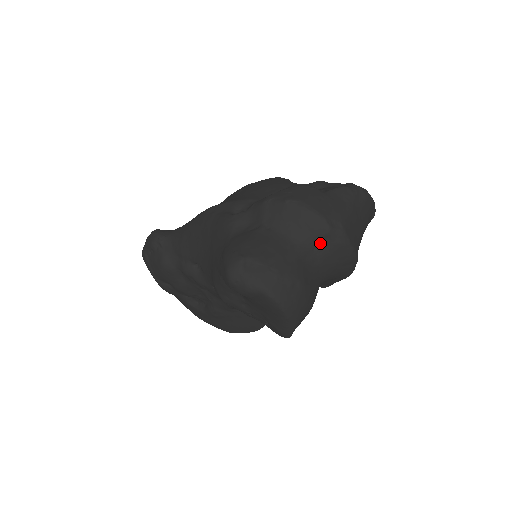
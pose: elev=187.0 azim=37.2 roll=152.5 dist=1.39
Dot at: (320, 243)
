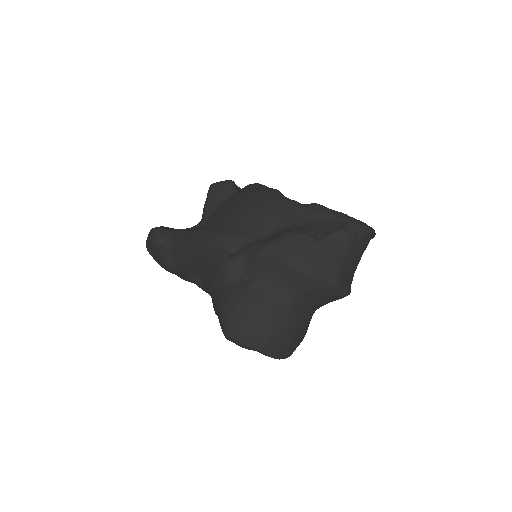
Dot at: (313, 295)
